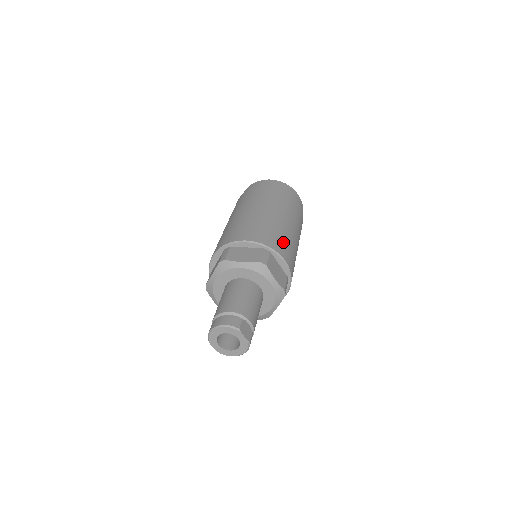
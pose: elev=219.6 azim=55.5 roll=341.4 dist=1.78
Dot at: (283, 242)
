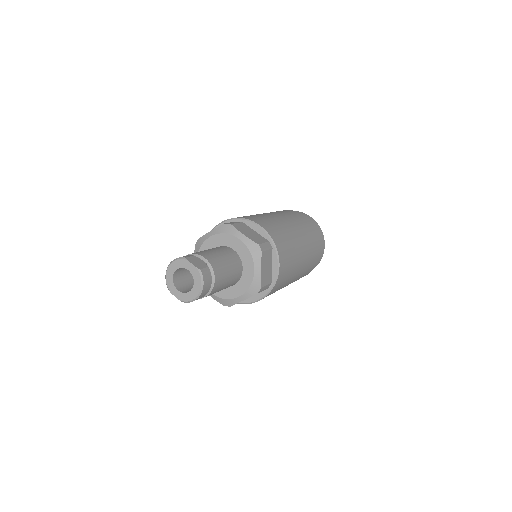
Dot at: (262, 219)
